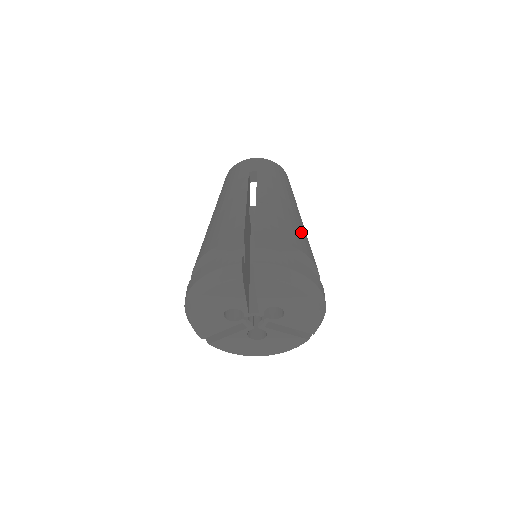
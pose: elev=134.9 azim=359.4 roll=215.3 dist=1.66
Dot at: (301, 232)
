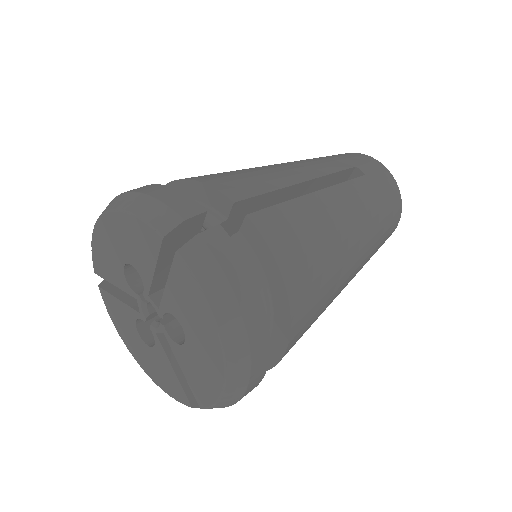
Dot at: (325, 280)
